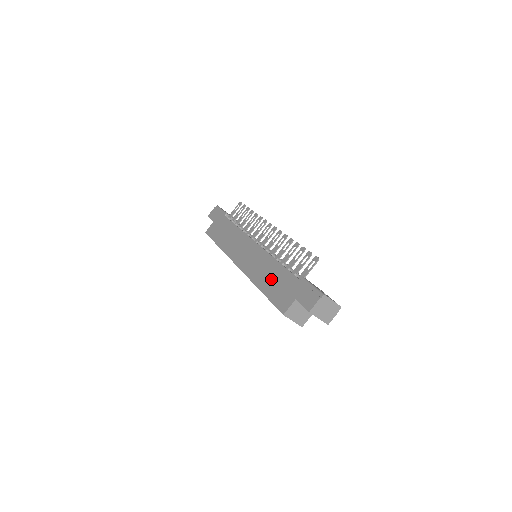
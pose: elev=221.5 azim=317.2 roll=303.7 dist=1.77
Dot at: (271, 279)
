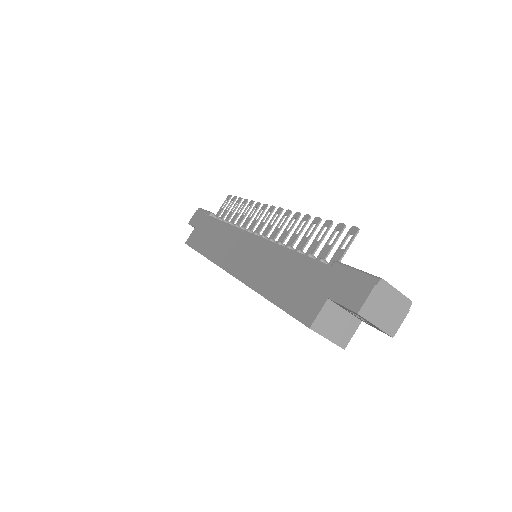
Dot at: (282, 277)
